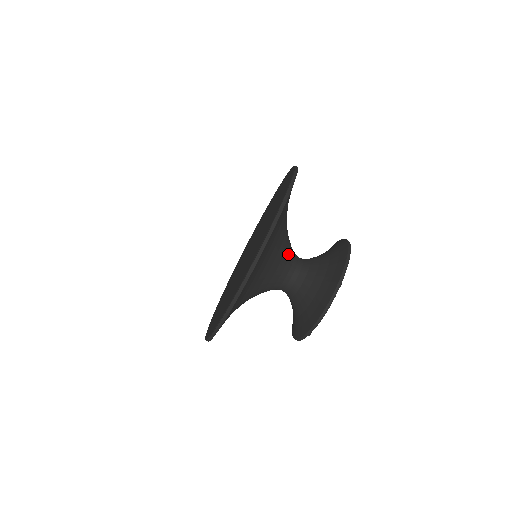
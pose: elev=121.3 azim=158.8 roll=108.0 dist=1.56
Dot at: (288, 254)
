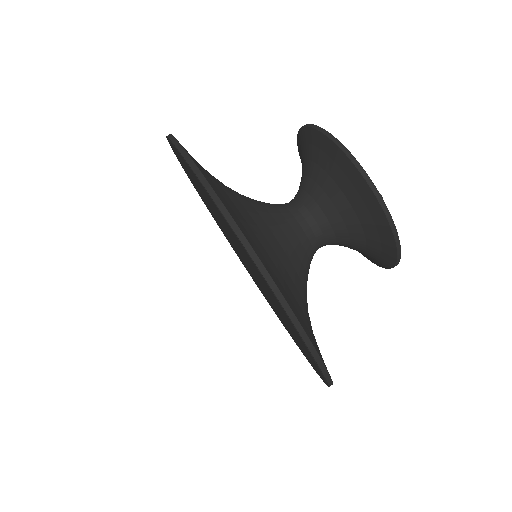
Dot at: (286, 225)
